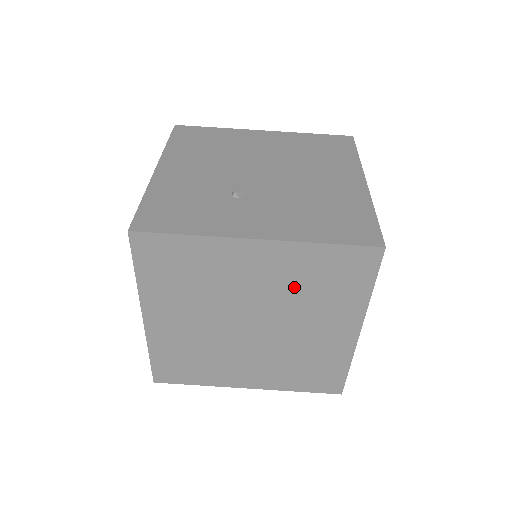
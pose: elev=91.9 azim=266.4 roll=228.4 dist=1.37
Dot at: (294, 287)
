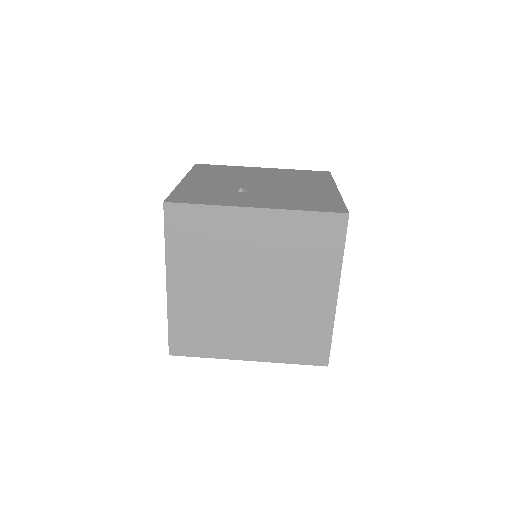
Dot at: (284, 251)
